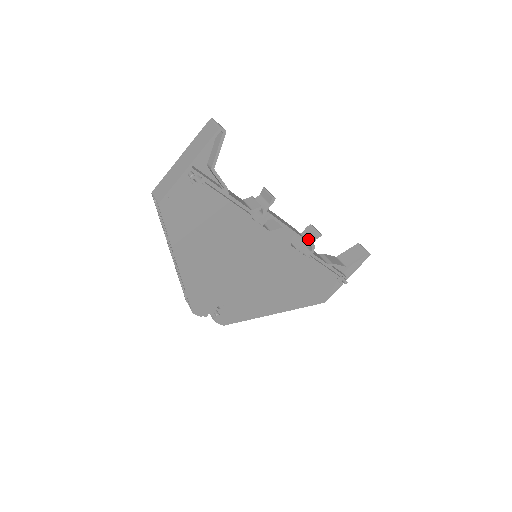
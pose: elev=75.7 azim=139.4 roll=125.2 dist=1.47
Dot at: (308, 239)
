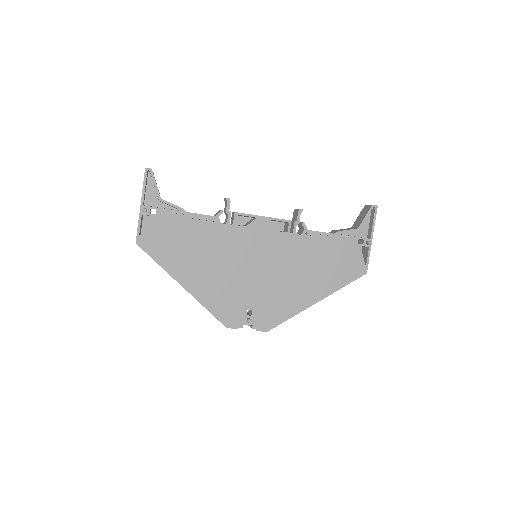
Dot at: (295, 220)
